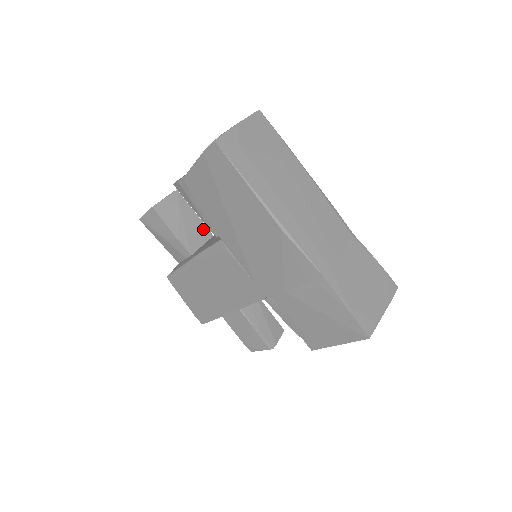
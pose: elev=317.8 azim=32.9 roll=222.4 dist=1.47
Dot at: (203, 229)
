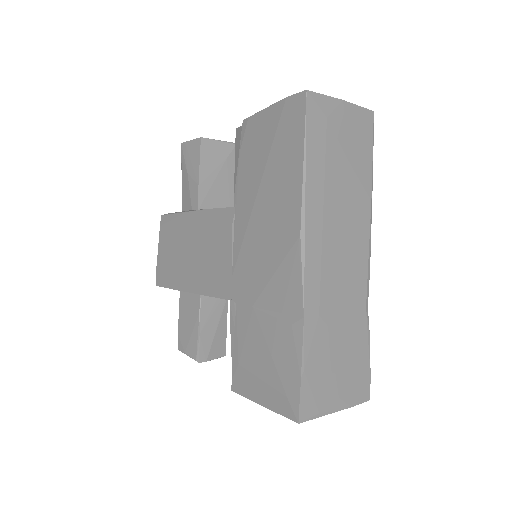
Dot at: (230, 198)
